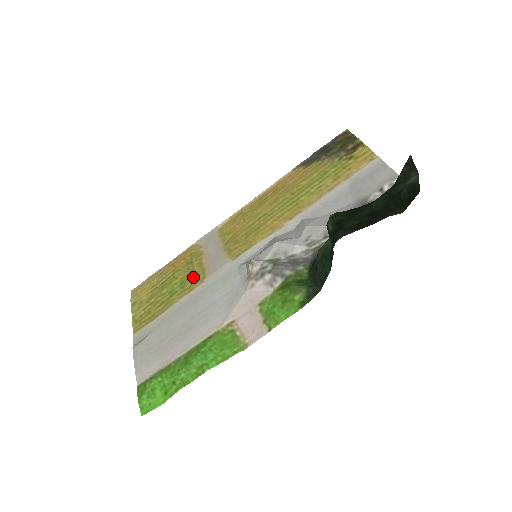
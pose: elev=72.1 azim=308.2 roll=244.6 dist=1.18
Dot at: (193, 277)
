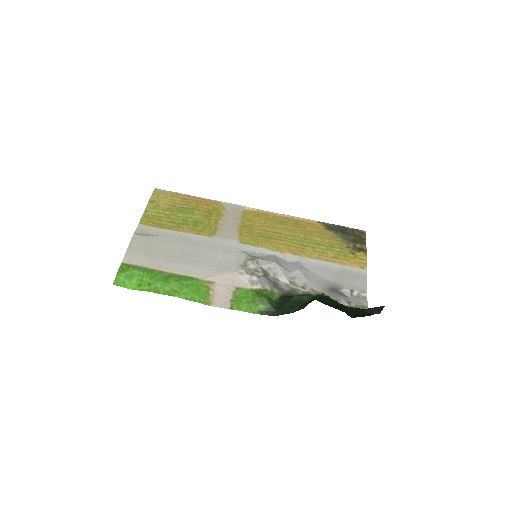
Dot at: (206, 226)
